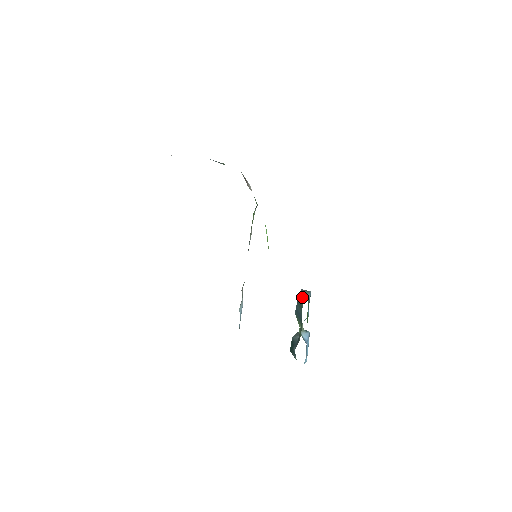
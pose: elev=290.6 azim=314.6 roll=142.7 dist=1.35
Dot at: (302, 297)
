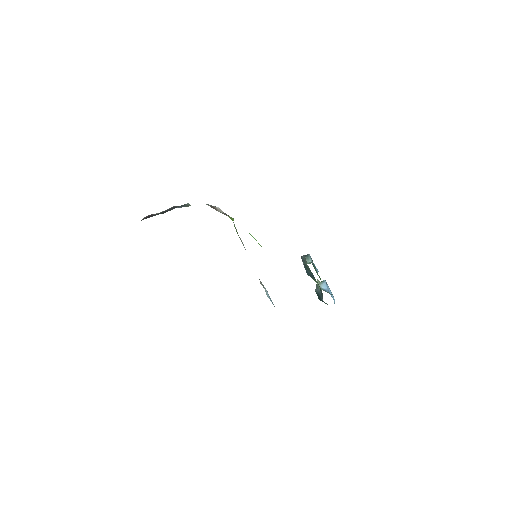
Dot at: (306, 264)
